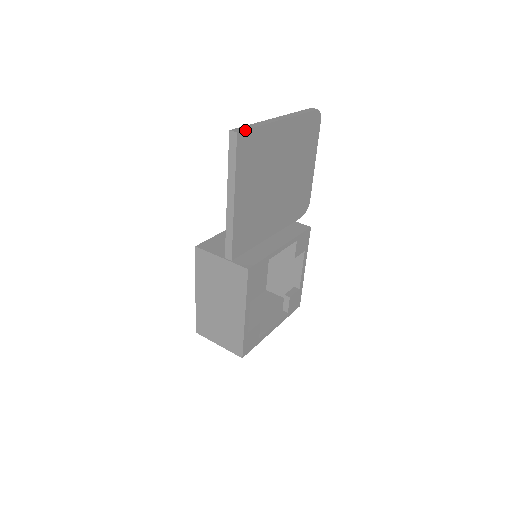
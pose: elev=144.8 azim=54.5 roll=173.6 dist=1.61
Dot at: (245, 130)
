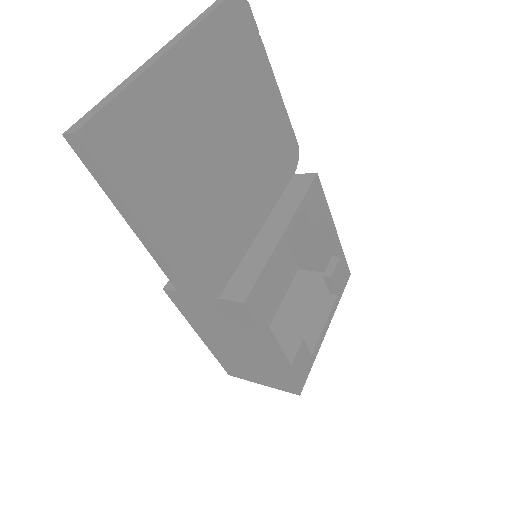
Dot at: (92, 118)
